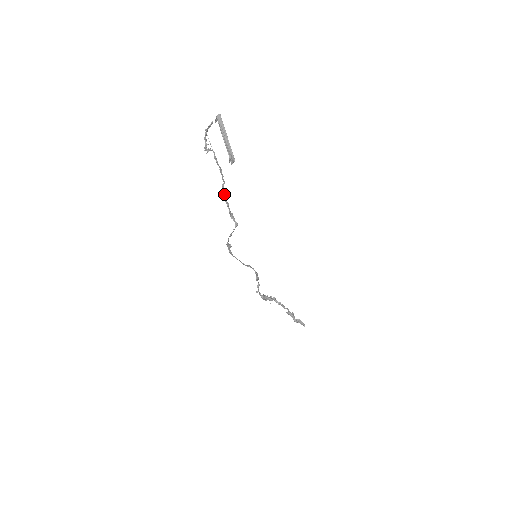
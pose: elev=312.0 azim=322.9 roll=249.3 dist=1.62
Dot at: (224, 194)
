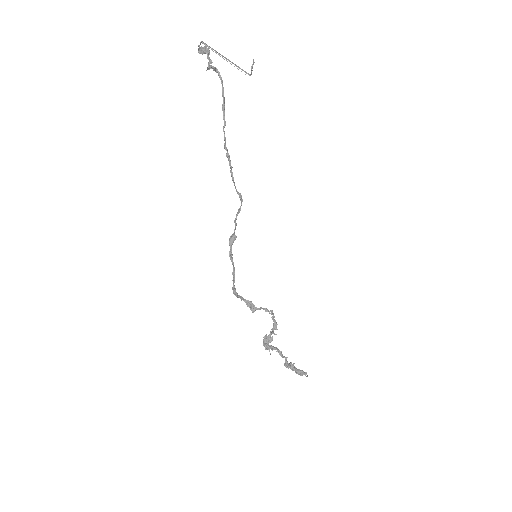
Dot at: (225, 144)
